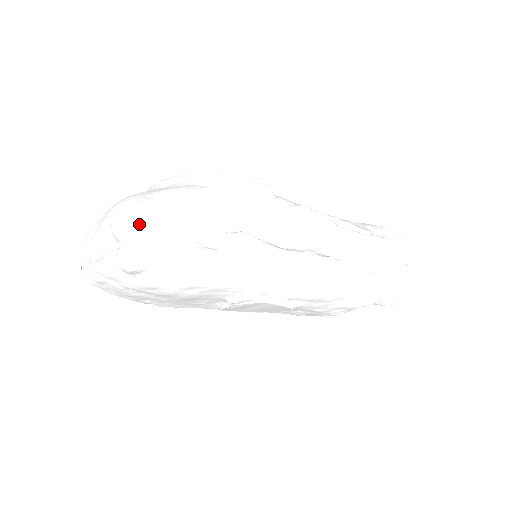
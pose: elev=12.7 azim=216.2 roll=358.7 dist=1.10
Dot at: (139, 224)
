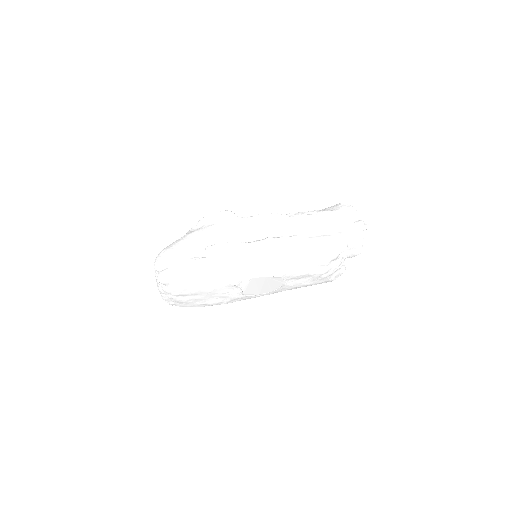
Dot at: (163, 259)
